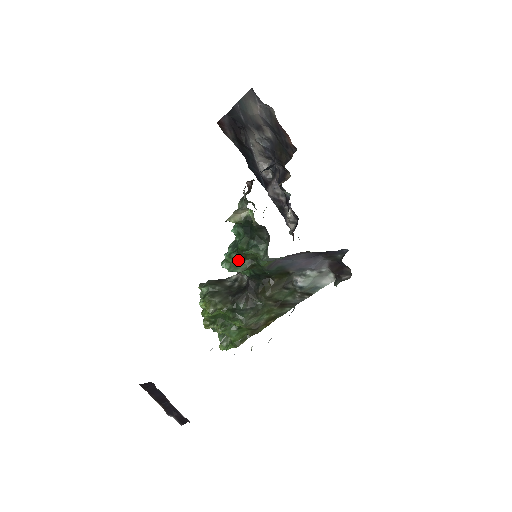
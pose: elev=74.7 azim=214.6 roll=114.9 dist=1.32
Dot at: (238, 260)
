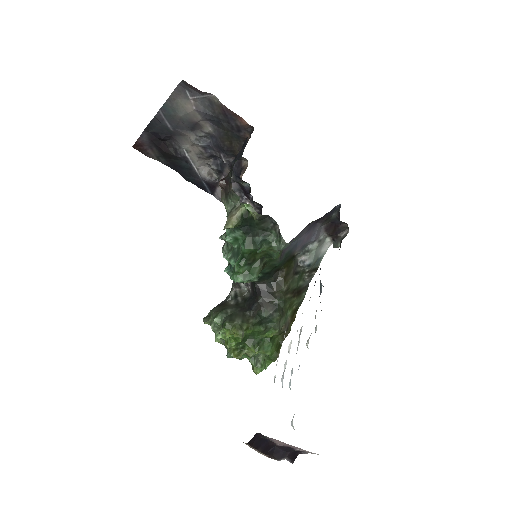
Dot at: (248, 266)
